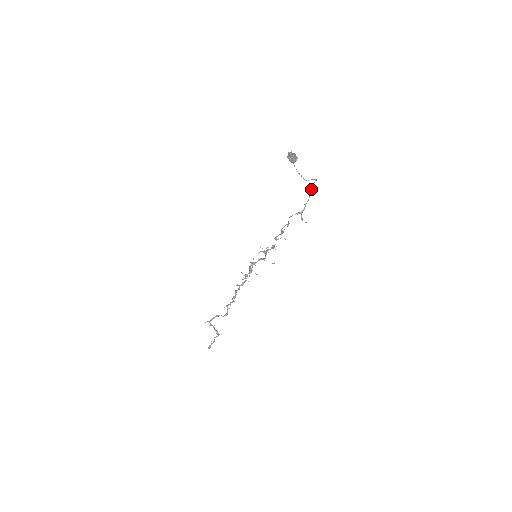
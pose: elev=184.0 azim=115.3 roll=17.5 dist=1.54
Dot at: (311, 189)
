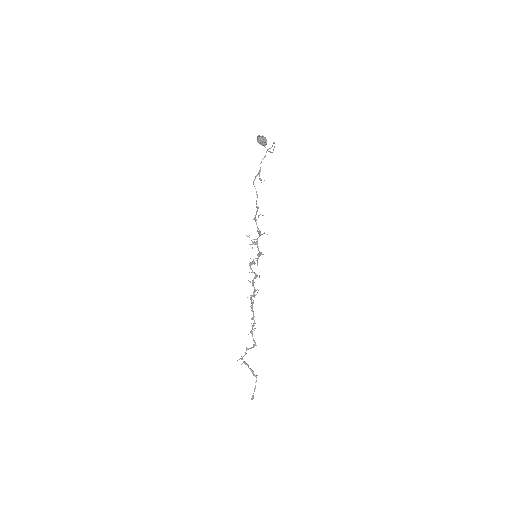
Dot at: (267, 149)
